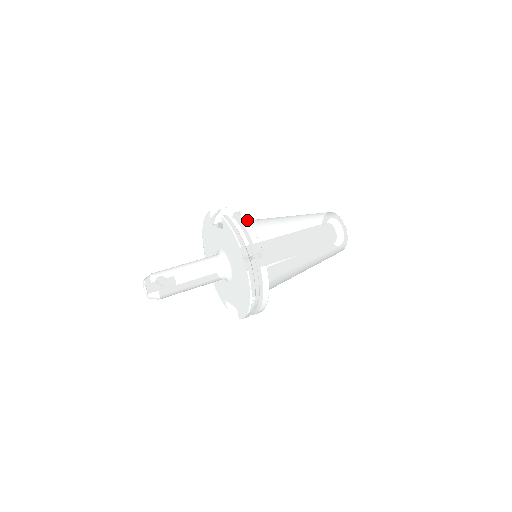
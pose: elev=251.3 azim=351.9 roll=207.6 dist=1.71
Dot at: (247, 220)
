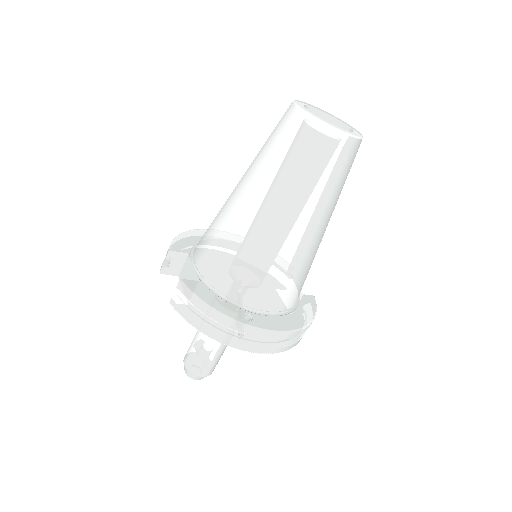
Dot at: (195, 298)
